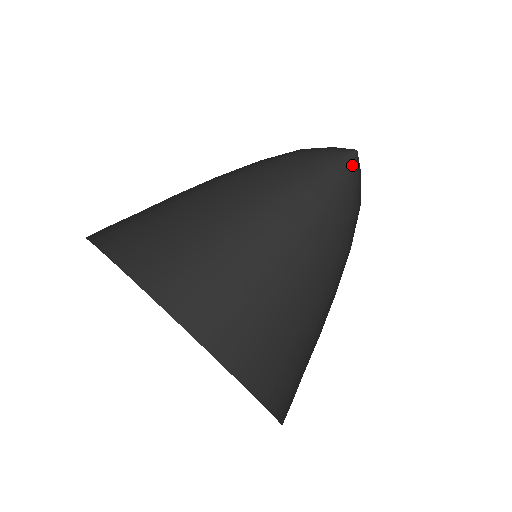
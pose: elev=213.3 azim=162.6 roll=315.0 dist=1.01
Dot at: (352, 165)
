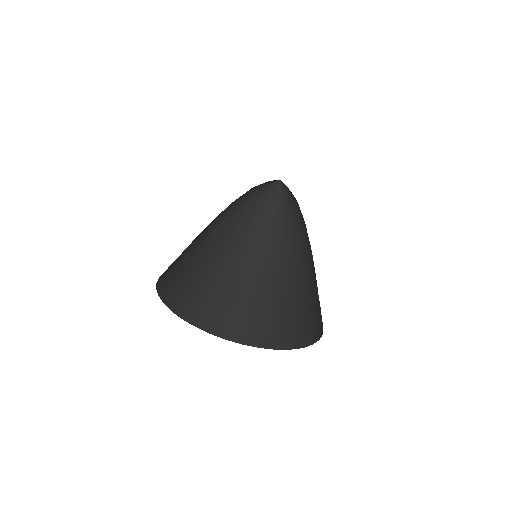
Dot at: (280, 190)
